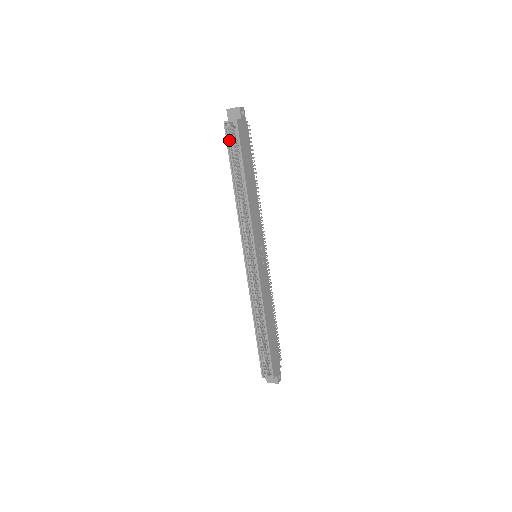
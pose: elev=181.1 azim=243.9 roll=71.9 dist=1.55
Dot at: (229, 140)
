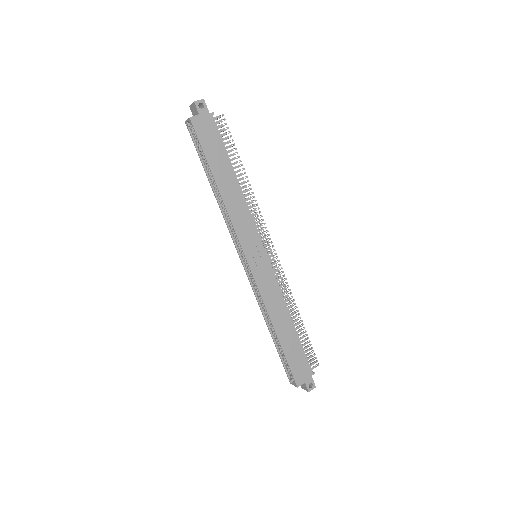
Dot at: (195, 139)
